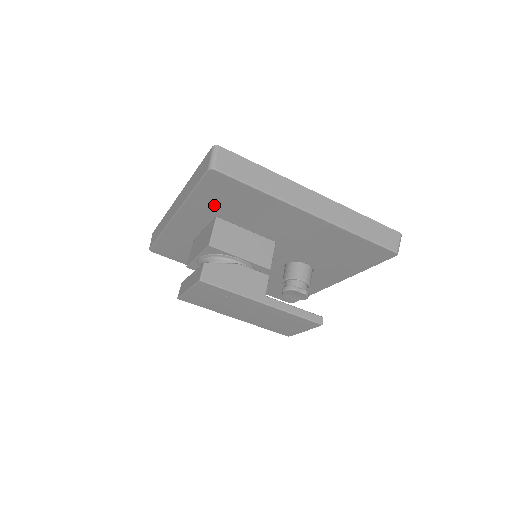
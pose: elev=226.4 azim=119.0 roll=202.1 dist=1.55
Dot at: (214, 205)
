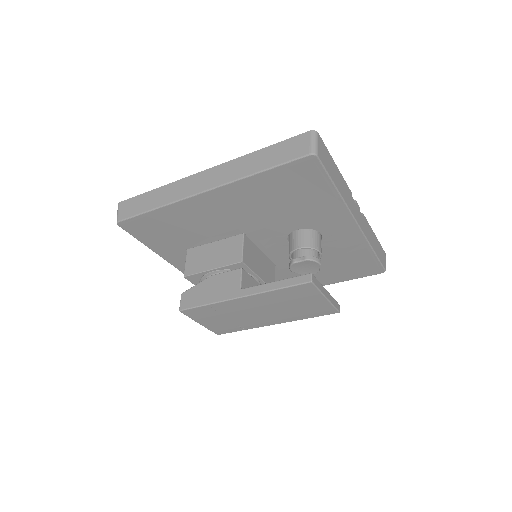
Dot at: (168, 243)
